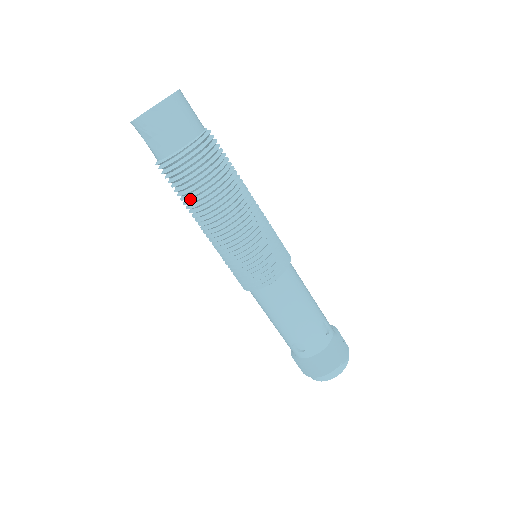
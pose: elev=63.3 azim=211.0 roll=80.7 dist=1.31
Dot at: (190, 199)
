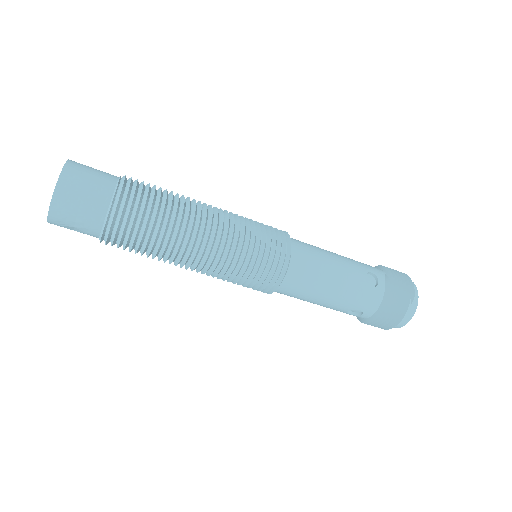
Dot at: (152, 253)
